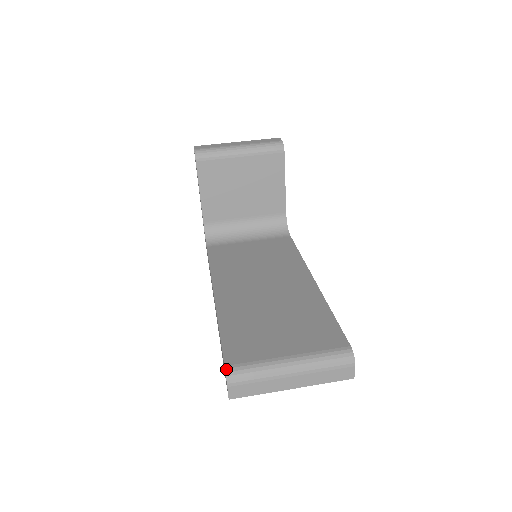
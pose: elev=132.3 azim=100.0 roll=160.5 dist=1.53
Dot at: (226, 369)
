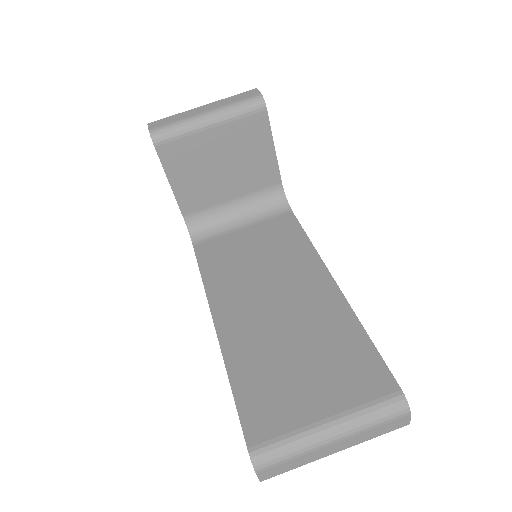
Dot at: (250, 453)
